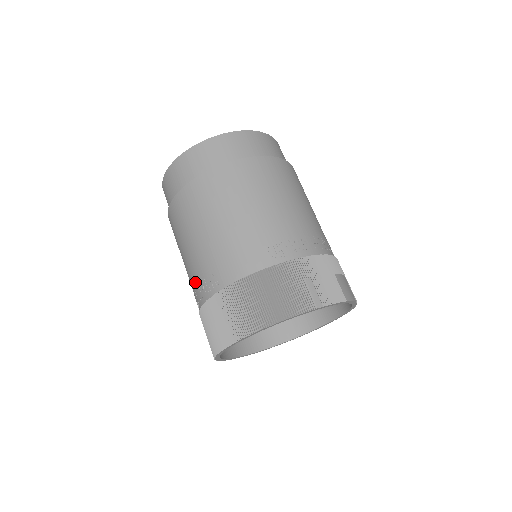
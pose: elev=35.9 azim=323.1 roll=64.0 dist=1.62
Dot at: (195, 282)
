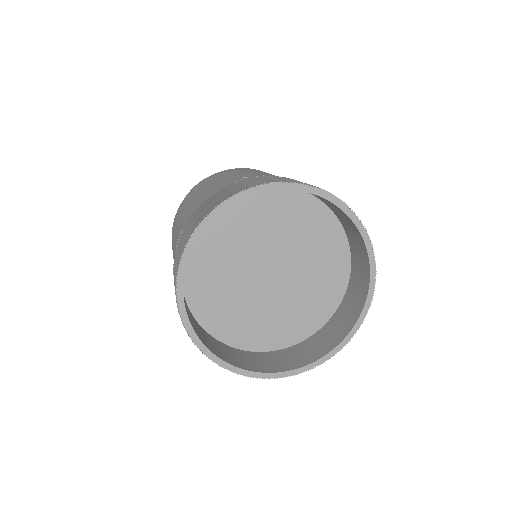
Dot at: occluded
